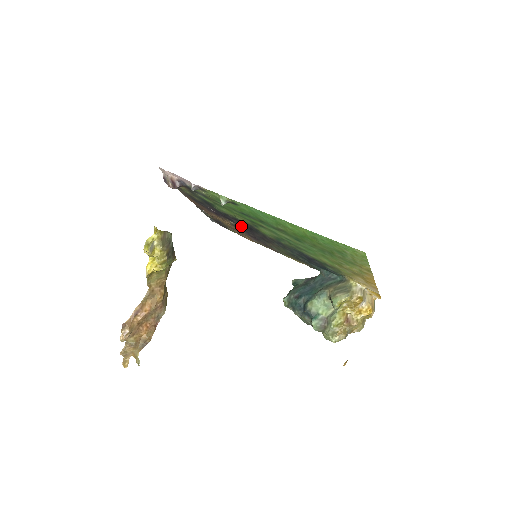
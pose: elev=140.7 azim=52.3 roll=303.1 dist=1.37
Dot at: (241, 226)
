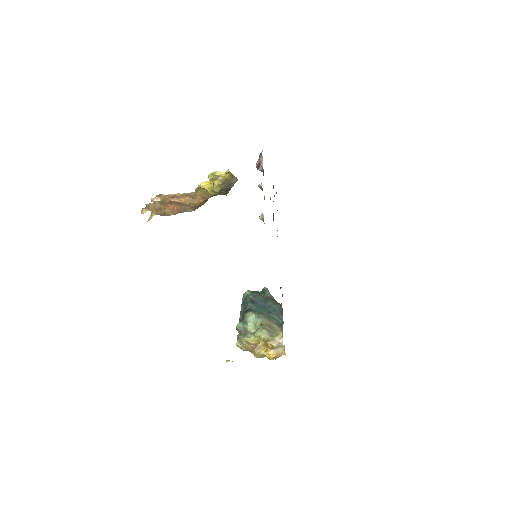
Dot at: occluded
